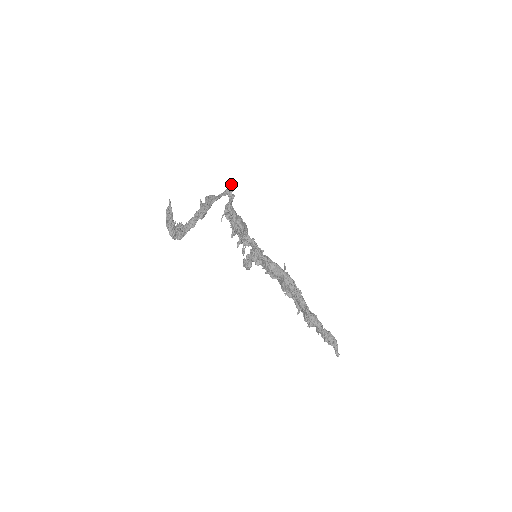
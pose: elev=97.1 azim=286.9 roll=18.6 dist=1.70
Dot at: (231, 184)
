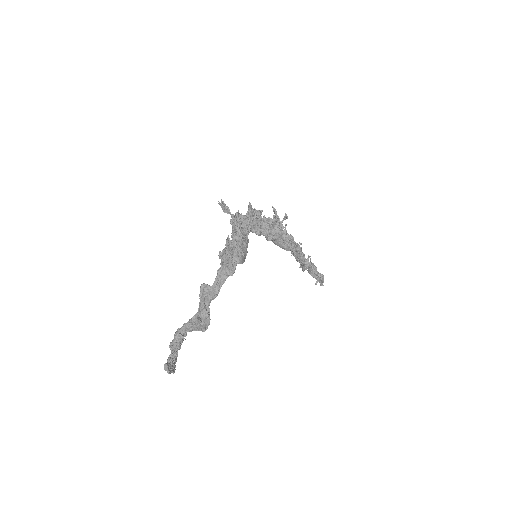
Dot at: (234, 265)
